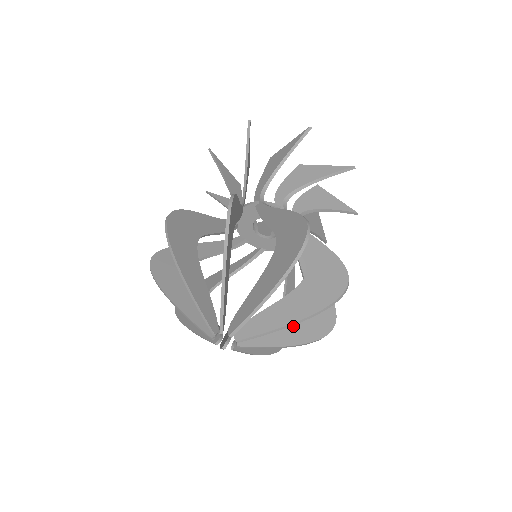
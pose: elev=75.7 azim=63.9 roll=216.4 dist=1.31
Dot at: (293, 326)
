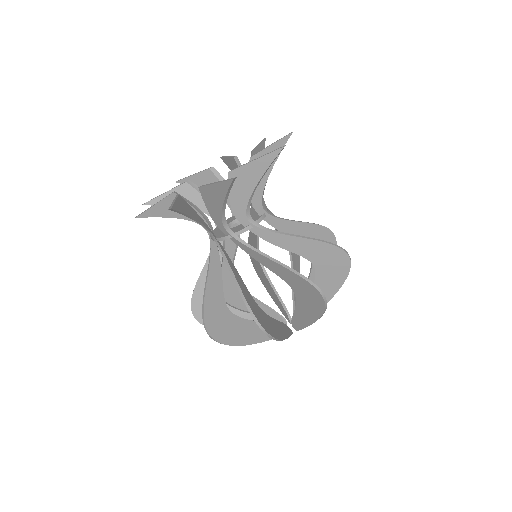
Dot at: (321, 288)
